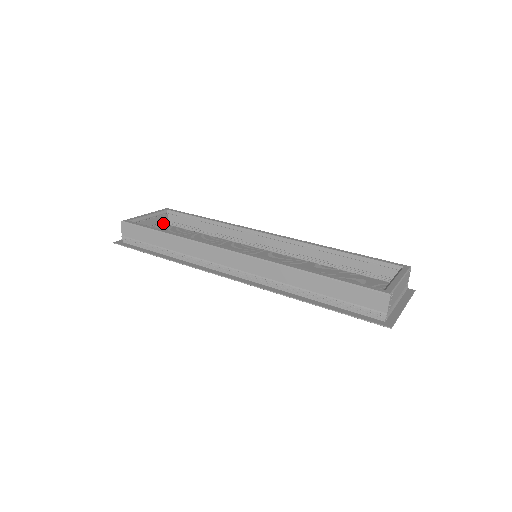
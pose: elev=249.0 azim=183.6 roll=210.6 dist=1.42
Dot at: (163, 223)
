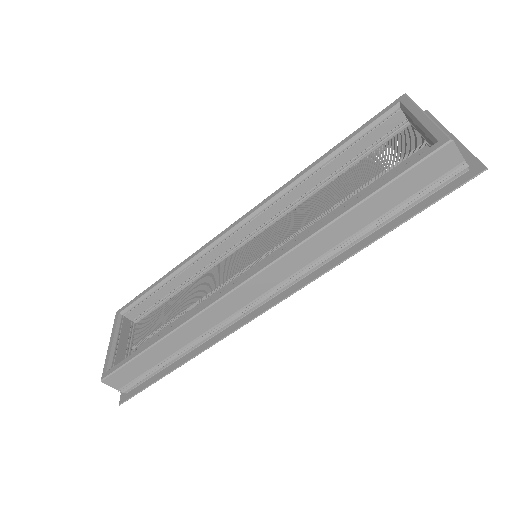
Dot at: (131, 328)
